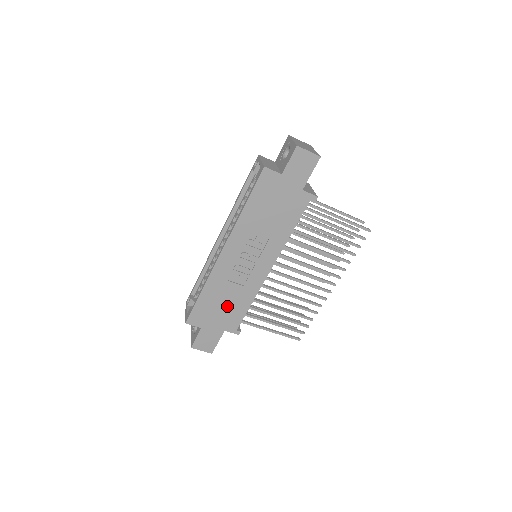
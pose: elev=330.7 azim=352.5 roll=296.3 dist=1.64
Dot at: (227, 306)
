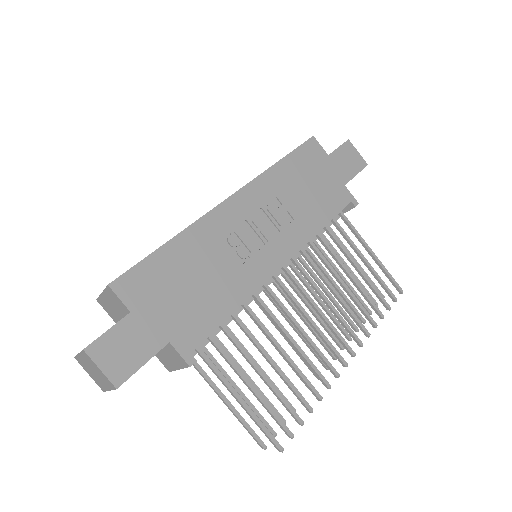
Dot at: (197, 291)
